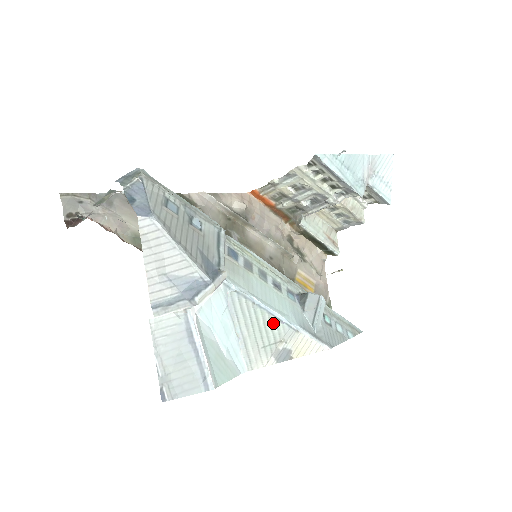
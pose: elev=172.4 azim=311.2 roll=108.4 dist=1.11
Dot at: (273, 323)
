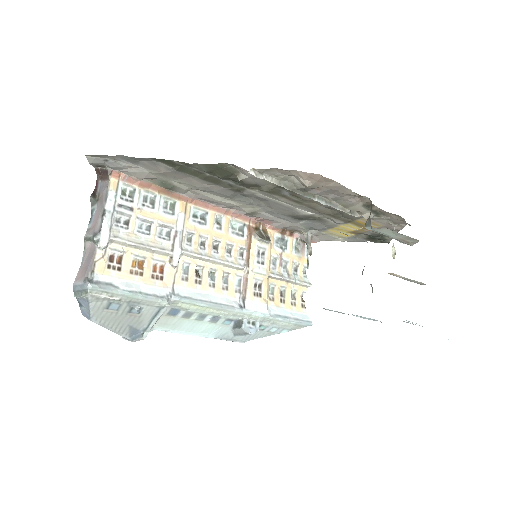
Dot at: occluded
